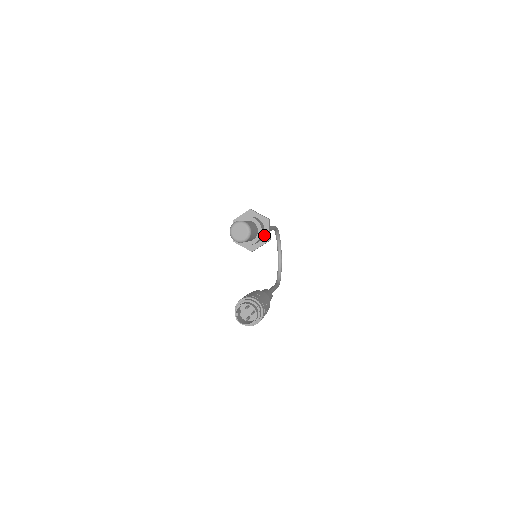
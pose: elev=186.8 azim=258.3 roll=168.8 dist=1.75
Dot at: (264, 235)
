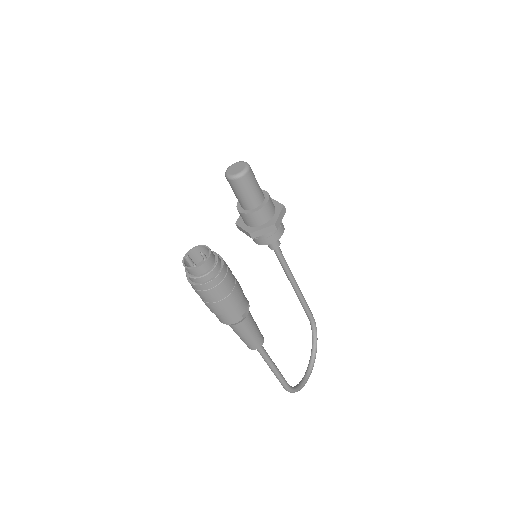
Dot at: (271, 219)
